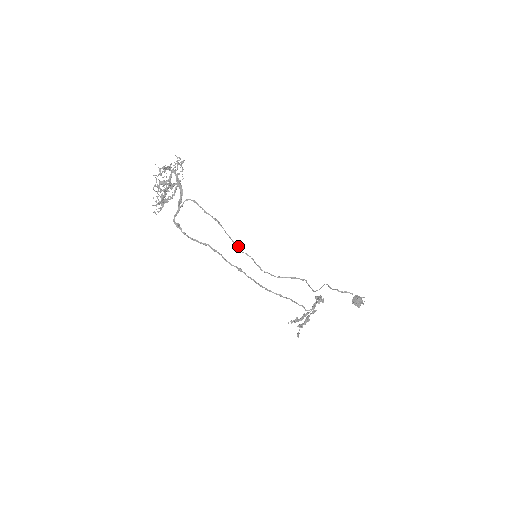
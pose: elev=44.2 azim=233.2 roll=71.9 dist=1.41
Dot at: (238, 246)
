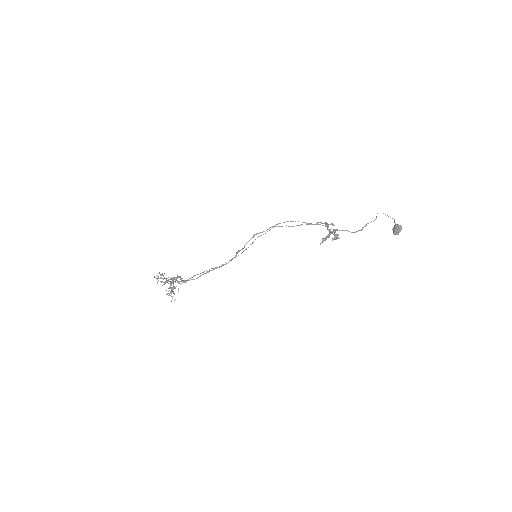
Dot at: occluded
